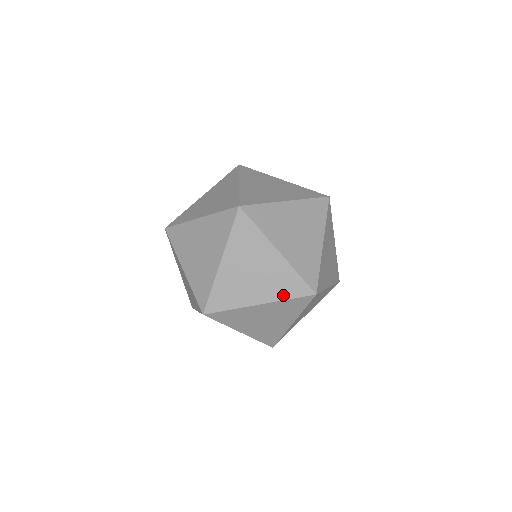
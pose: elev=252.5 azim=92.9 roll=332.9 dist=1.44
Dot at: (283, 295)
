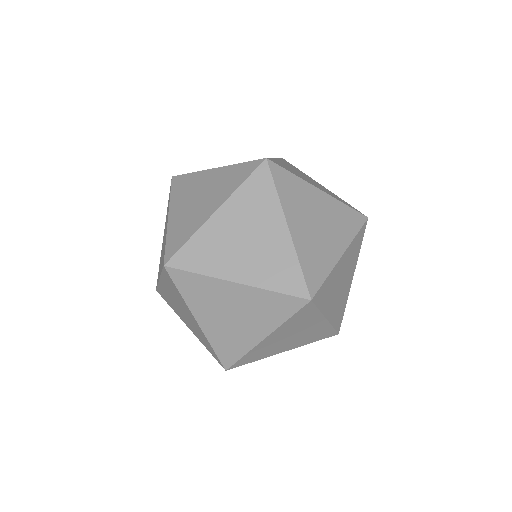
Dot at: occluded
